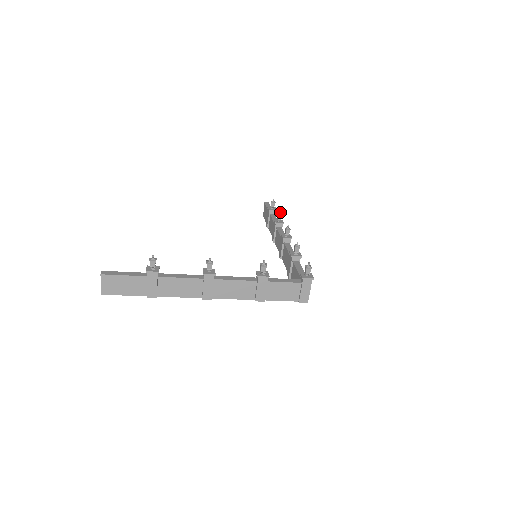
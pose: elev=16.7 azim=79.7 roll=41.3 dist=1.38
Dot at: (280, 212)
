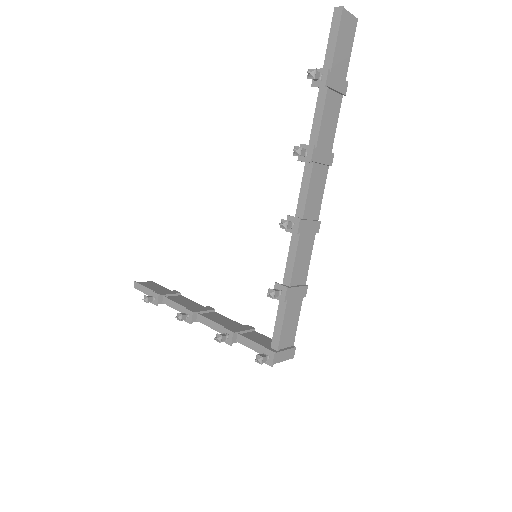
Dot at: (294, 151)
